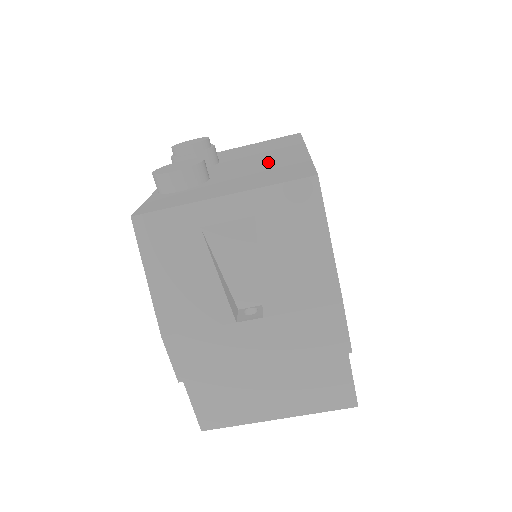
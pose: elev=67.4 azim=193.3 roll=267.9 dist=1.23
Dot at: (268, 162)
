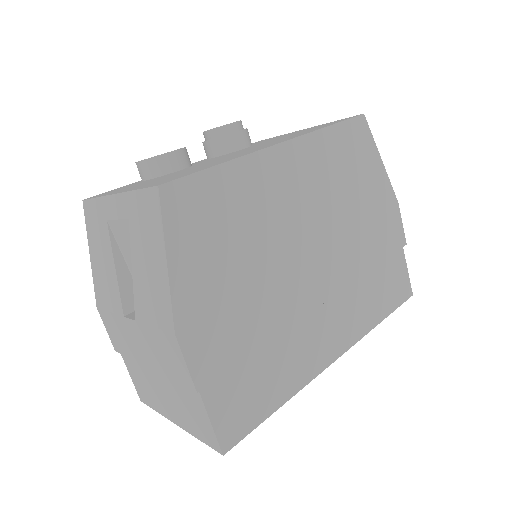
Dot at: (228, 157)
